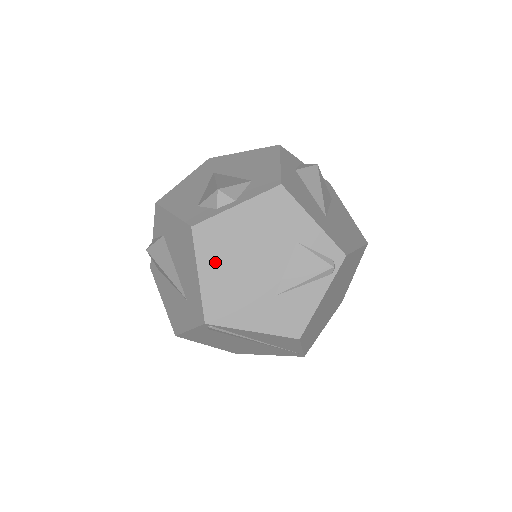
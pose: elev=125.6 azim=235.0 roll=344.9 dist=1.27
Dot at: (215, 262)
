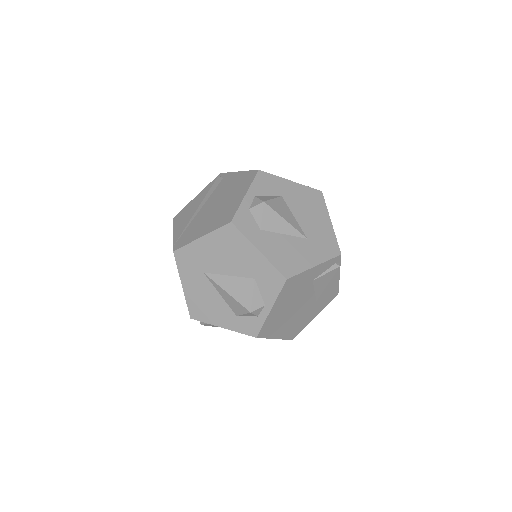
Dot at: (279, 329)
